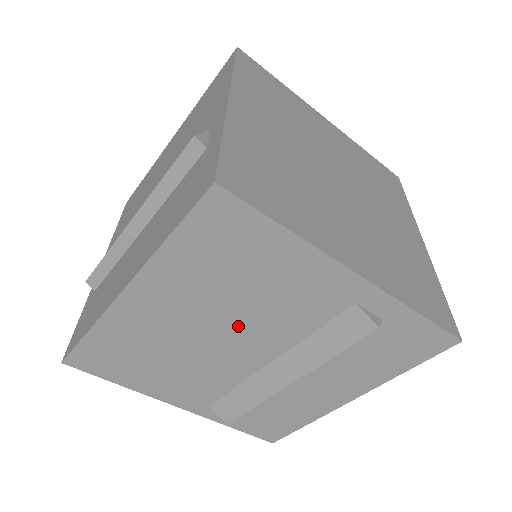
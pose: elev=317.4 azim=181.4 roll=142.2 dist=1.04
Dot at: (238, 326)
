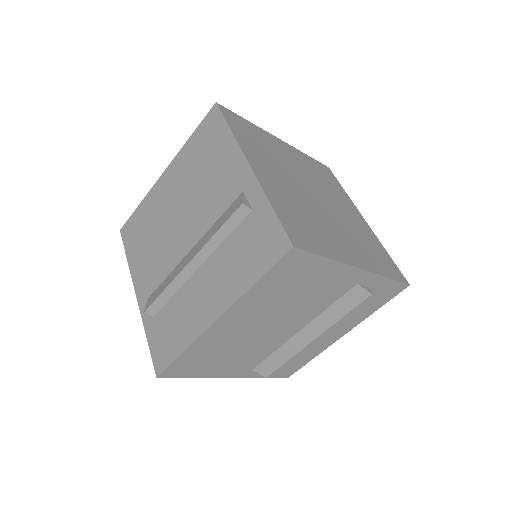
Dot at: (285, 317)
